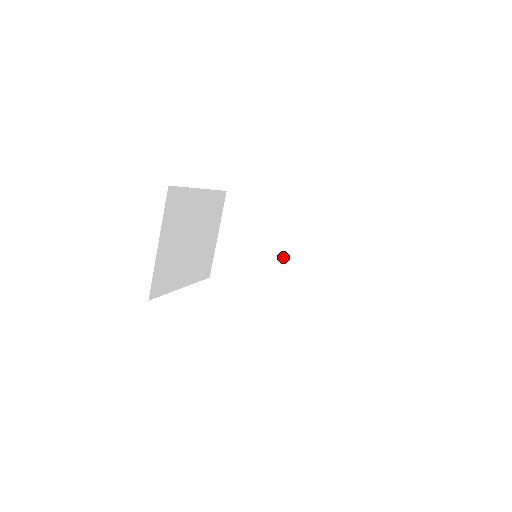
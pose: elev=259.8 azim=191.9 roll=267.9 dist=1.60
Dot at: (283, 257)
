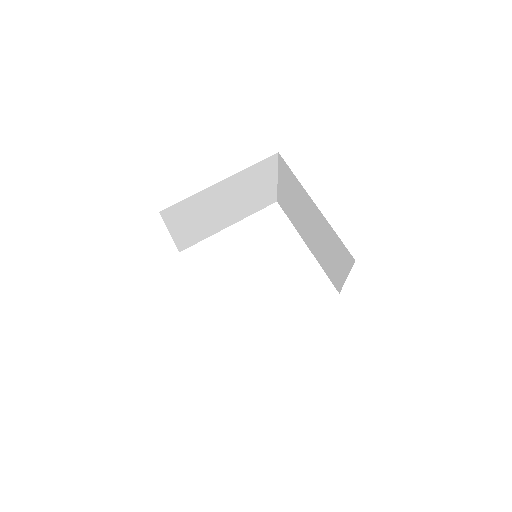
Dot at: (316, 237)
